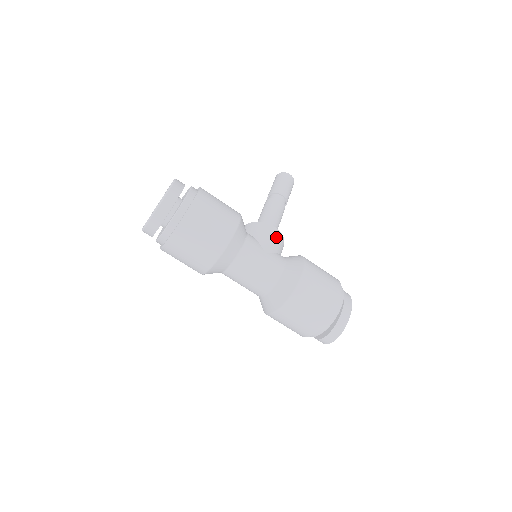
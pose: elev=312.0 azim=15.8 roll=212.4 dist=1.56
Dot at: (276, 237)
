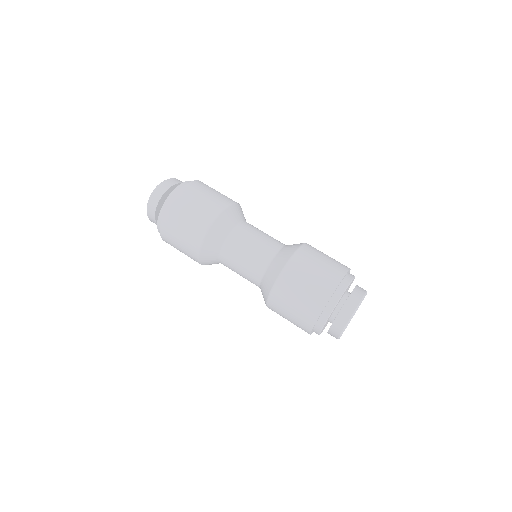
Dot at: occluded
